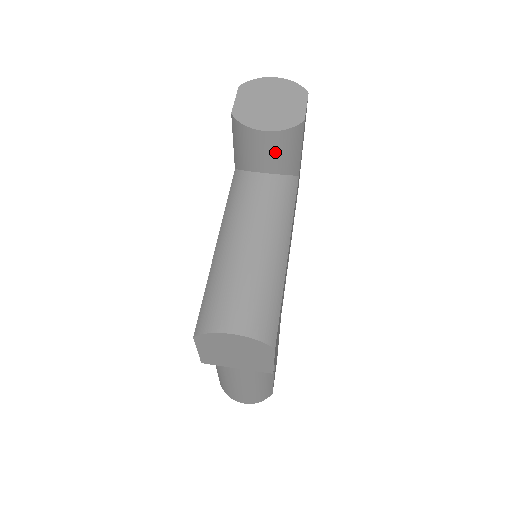
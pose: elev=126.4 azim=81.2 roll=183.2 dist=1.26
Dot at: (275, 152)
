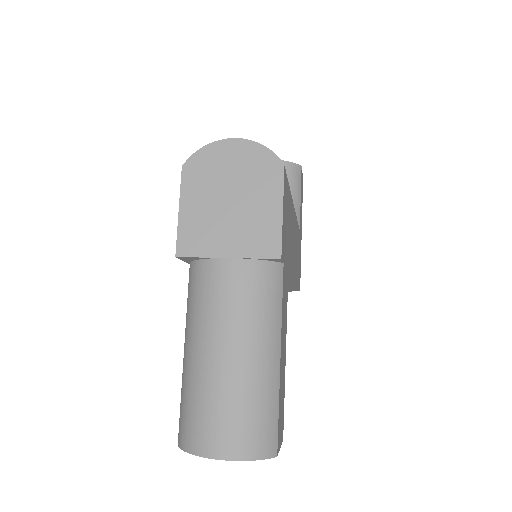
Dot at: occluded
